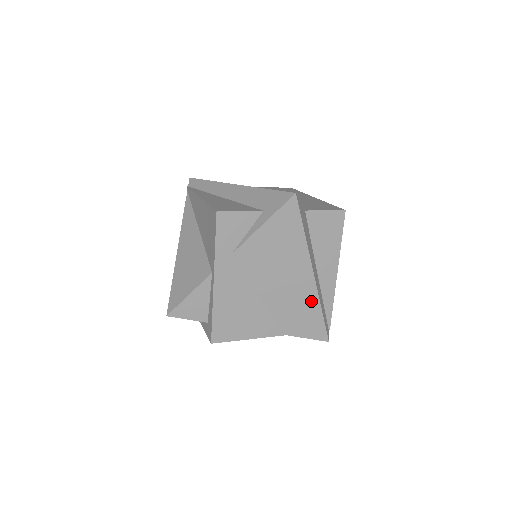
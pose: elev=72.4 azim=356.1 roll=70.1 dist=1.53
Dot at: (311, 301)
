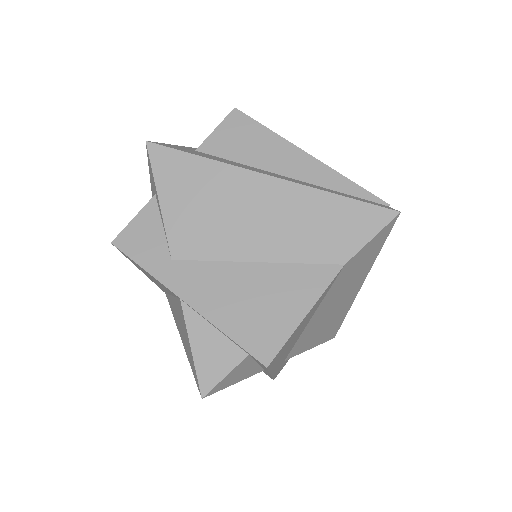
Dot at: (310, 201)
